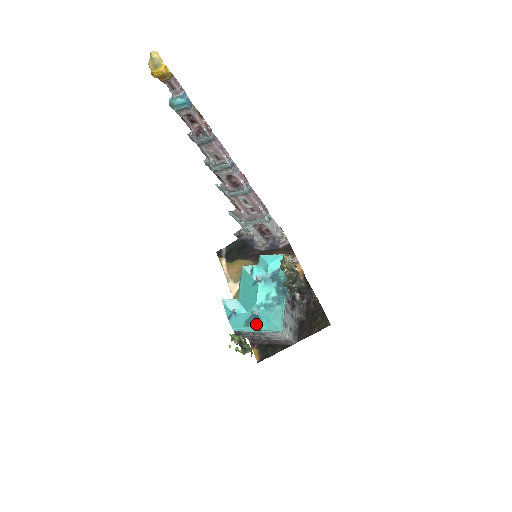
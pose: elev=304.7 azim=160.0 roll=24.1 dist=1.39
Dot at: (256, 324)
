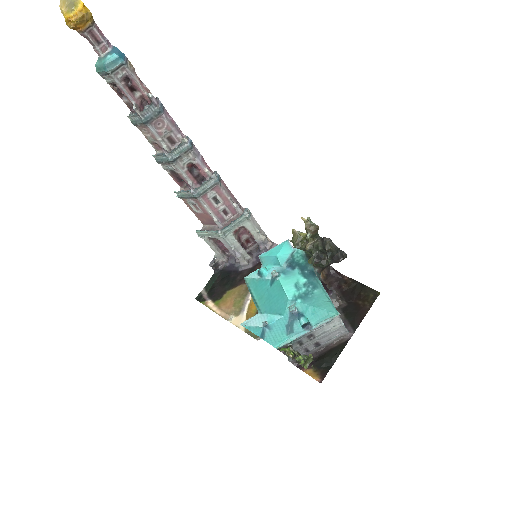
Dot at: (302, 322)
